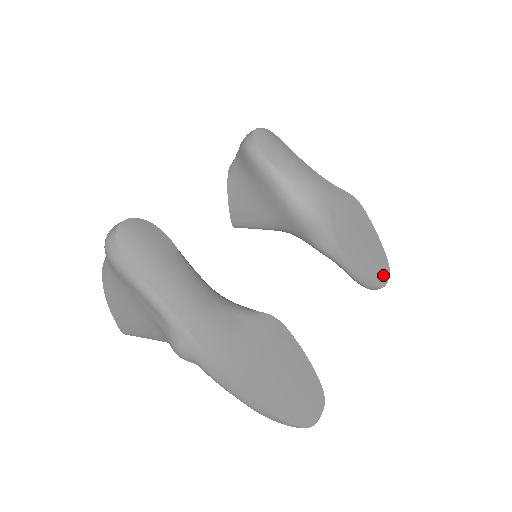
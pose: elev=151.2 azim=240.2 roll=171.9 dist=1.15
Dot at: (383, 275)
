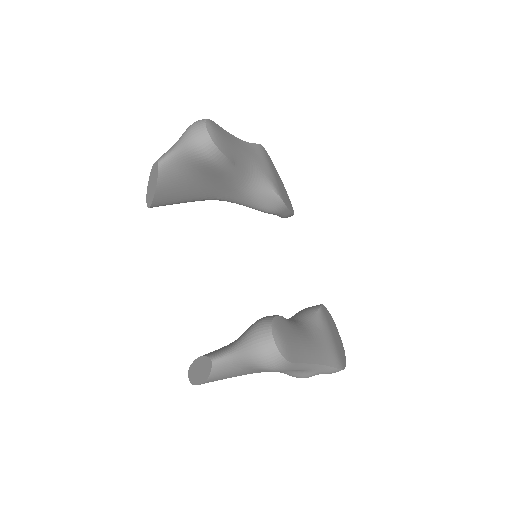
Dot at: (289, 200)
